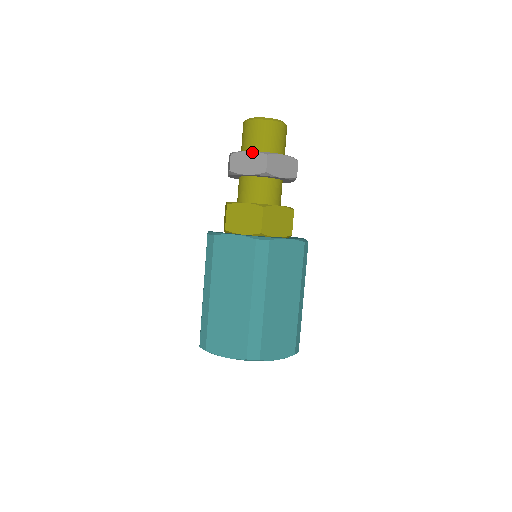
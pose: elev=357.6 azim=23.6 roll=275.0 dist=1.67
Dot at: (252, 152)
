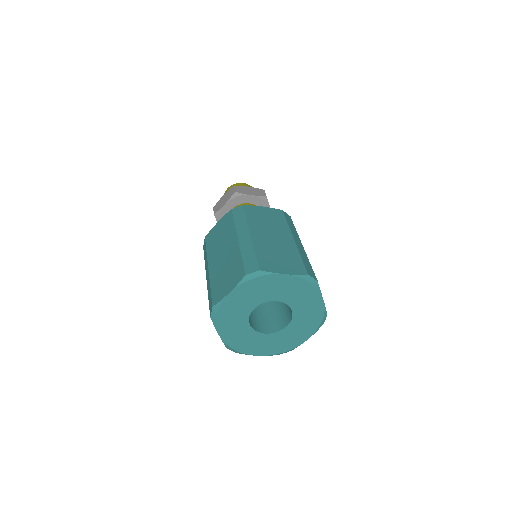
Dot at: (225, 194)
